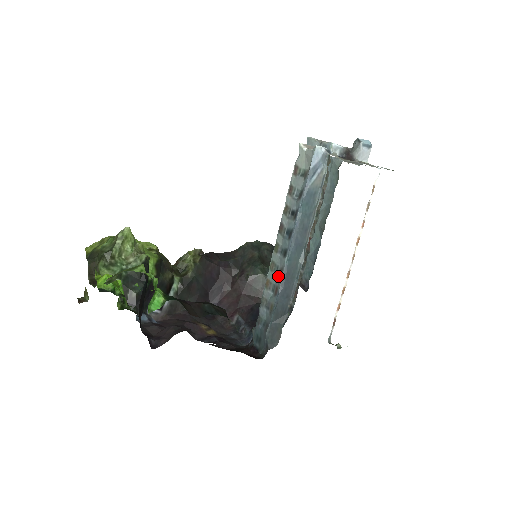
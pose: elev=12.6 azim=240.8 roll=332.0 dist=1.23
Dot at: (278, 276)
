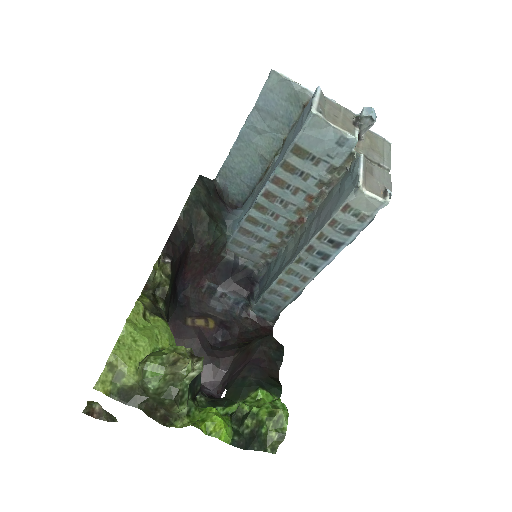
Dot at: (299, 280)
